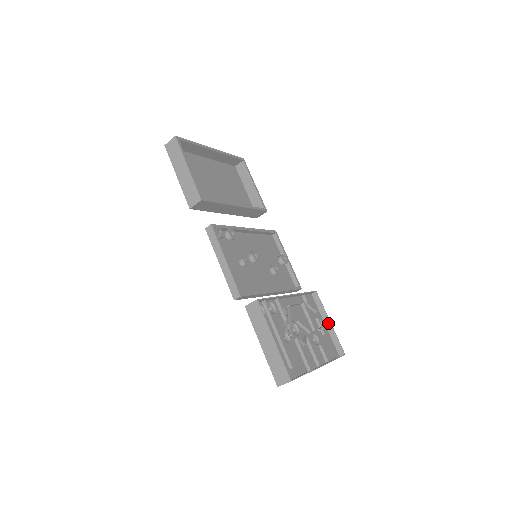
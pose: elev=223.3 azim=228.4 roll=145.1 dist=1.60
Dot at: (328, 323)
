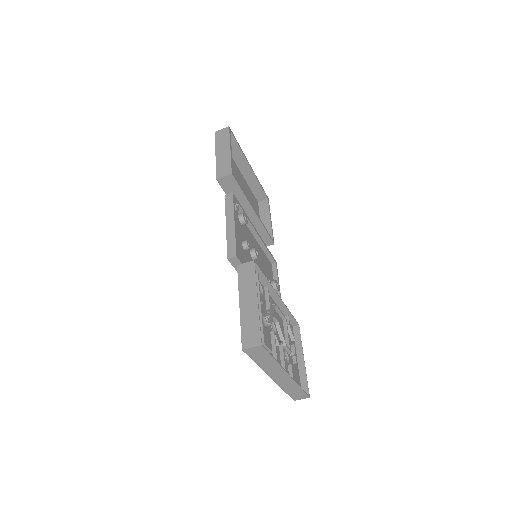
Dot at: (301, 359)
